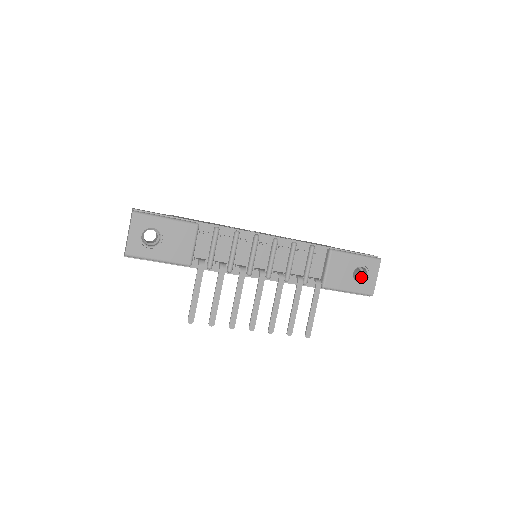
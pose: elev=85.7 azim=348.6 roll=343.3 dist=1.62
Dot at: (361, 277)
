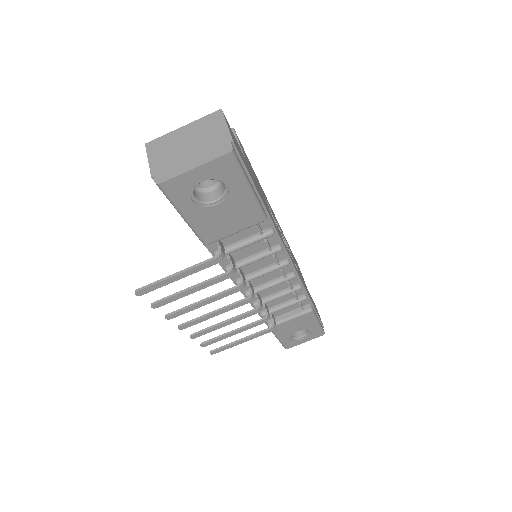
Dot at: occluded
